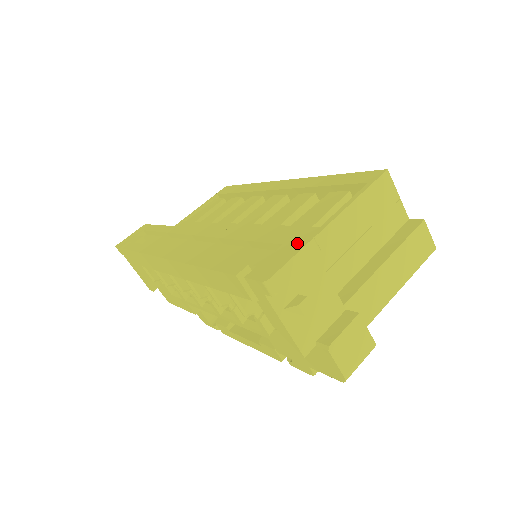
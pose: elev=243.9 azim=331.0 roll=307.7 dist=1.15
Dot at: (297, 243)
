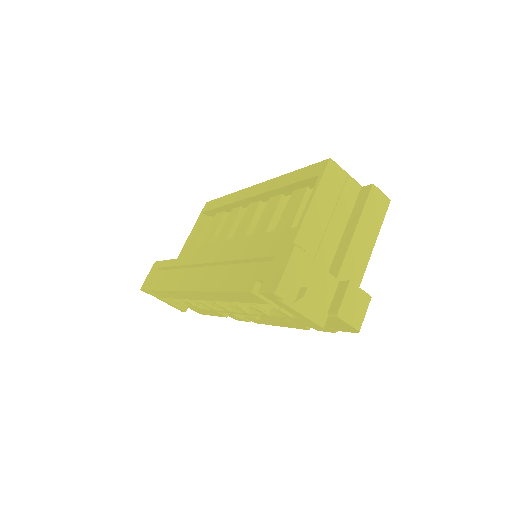
Dot at: (285, 253)
